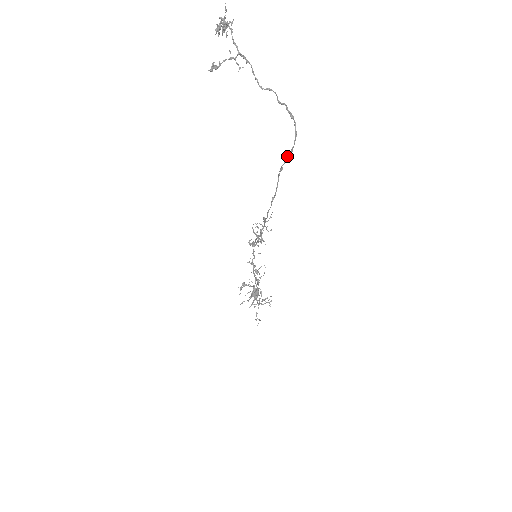
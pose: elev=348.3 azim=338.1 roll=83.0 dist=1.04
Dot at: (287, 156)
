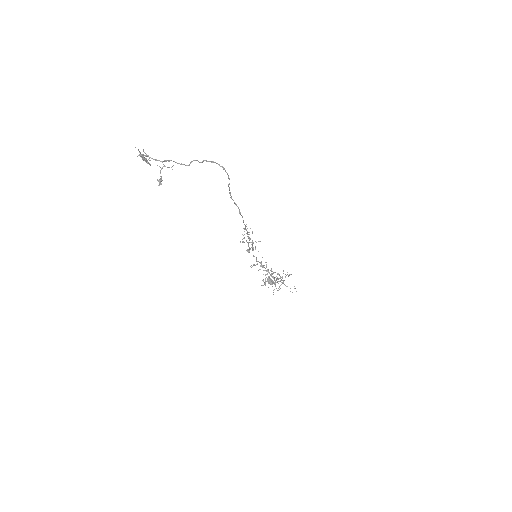
Dot at: (229, 183)
